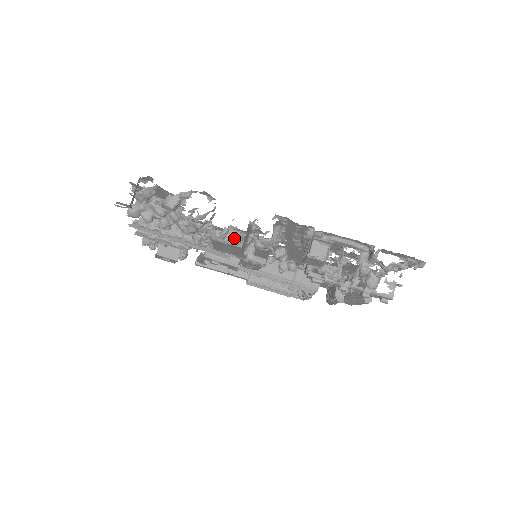
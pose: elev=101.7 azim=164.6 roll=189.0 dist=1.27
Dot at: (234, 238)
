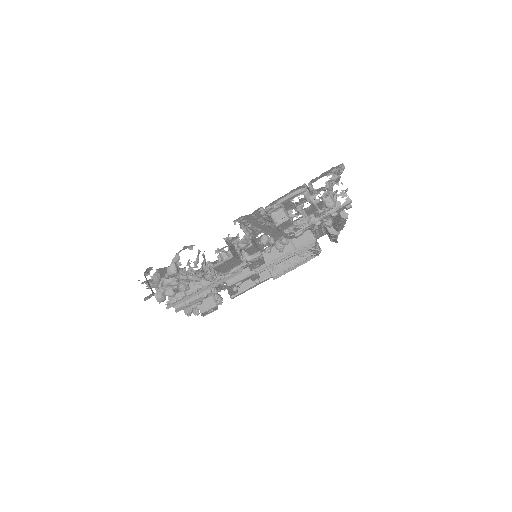
Dot at: occluded
